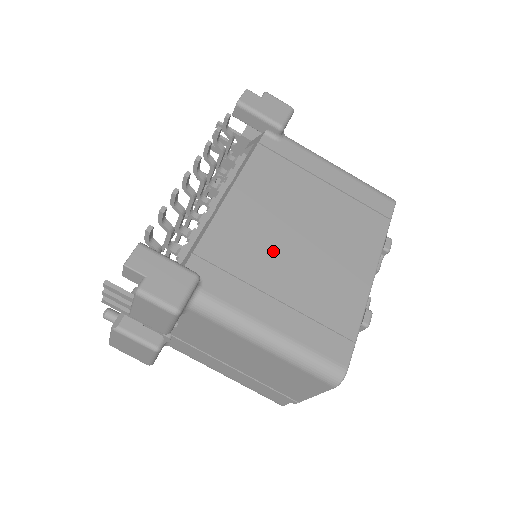
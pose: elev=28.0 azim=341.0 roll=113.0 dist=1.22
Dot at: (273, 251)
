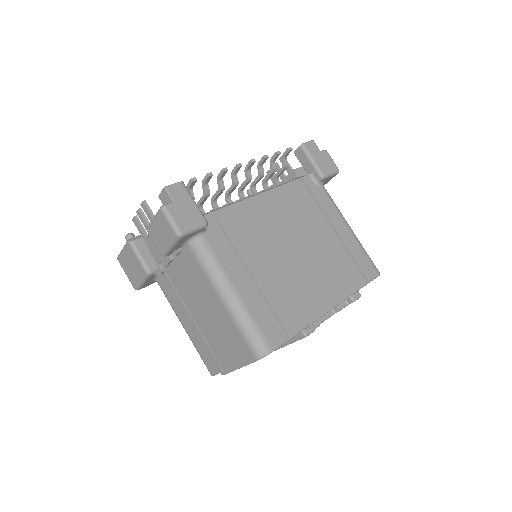
Dot at: (268, 246)
